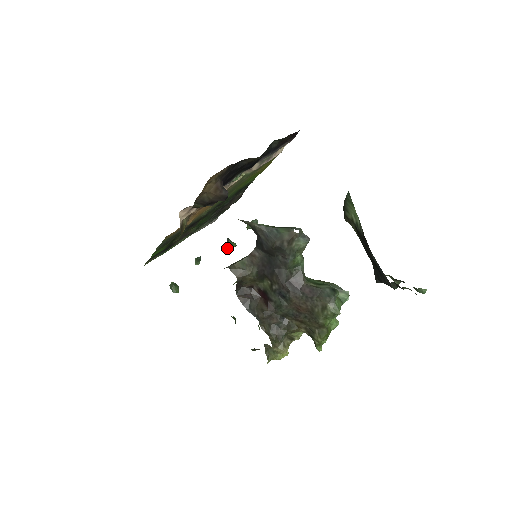
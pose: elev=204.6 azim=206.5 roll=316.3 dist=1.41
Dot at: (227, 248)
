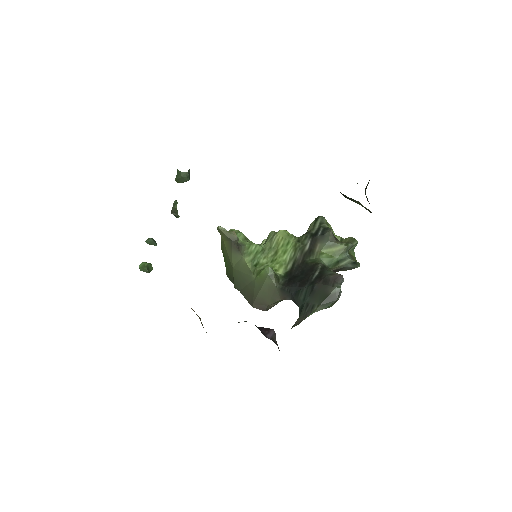
Dot at: occluded
